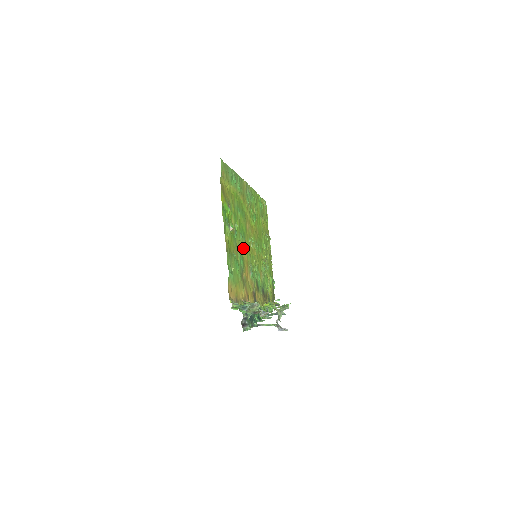
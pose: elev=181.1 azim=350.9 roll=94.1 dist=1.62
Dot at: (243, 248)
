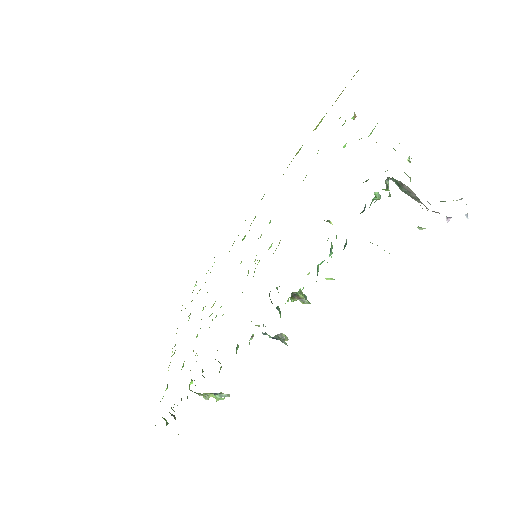
Dot at: occluded
